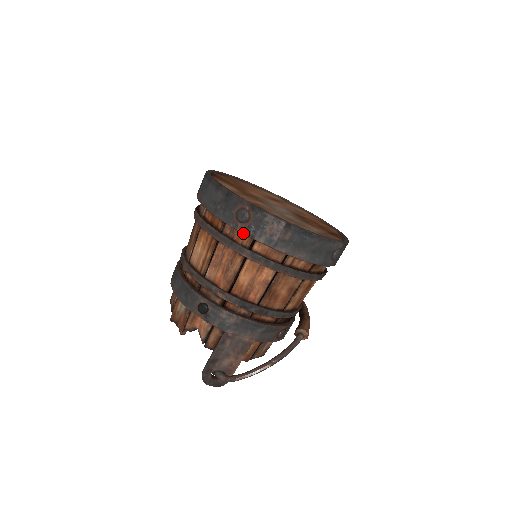
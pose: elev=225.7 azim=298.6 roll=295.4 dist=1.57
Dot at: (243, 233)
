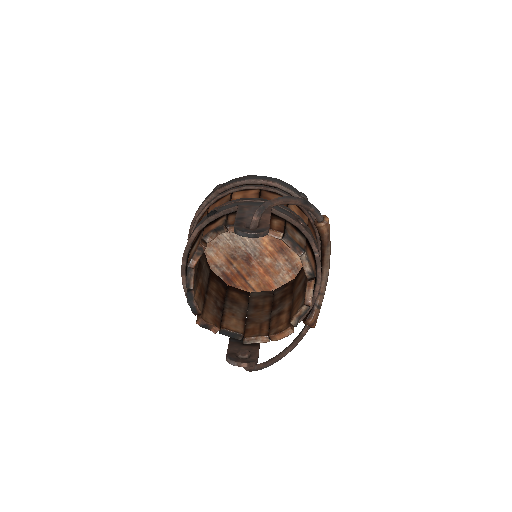
Dot at: (222, 188)
